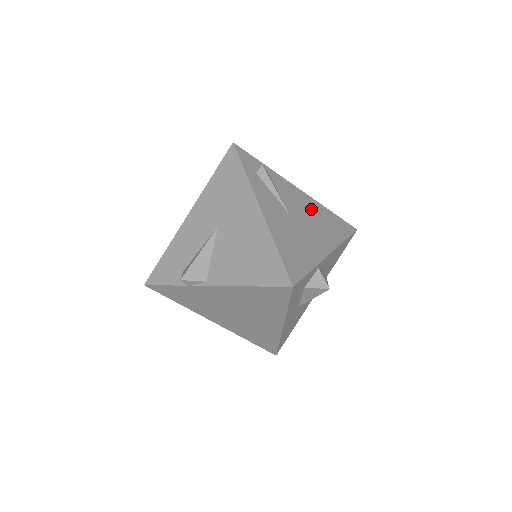
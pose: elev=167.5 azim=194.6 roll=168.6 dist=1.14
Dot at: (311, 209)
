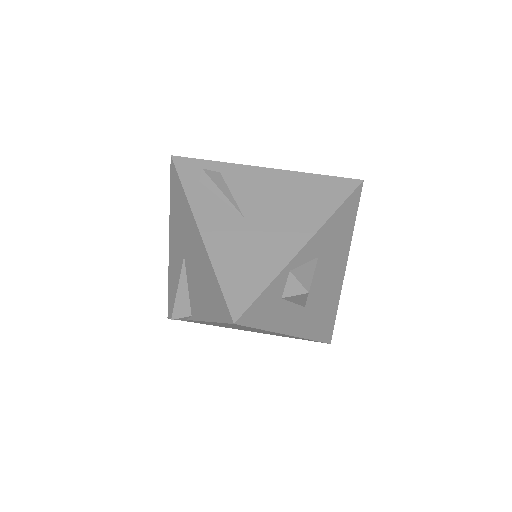
Dot at: (282, 189)
